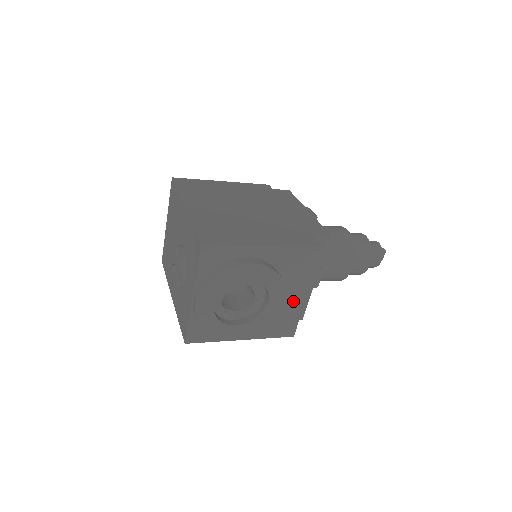
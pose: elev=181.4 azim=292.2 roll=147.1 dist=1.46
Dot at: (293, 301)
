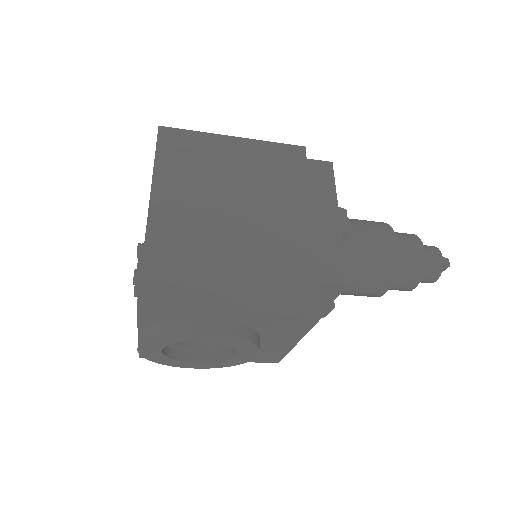
Dot at: (277, 346)
